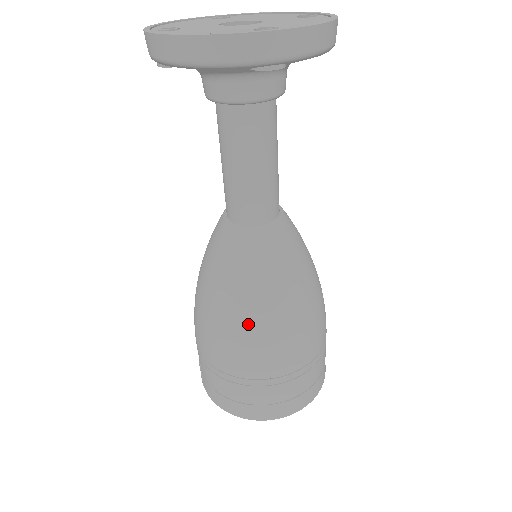
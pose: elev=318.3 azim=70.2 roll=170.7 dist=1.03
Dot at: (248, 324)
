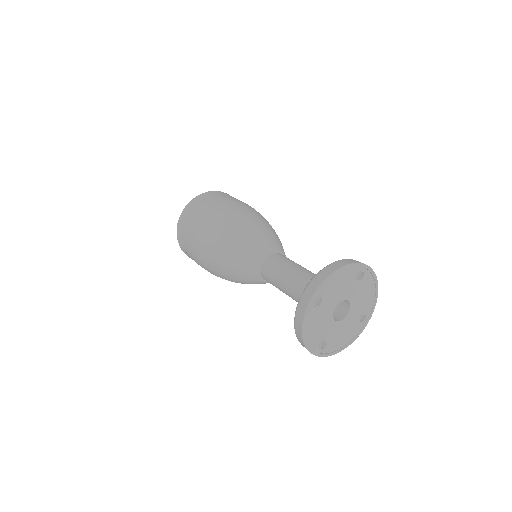
Dot at: occluded
